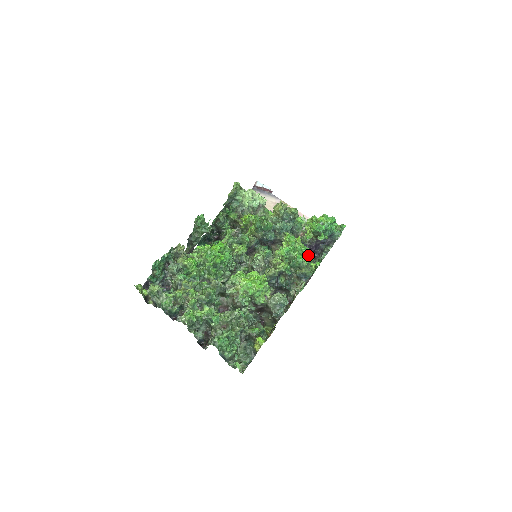
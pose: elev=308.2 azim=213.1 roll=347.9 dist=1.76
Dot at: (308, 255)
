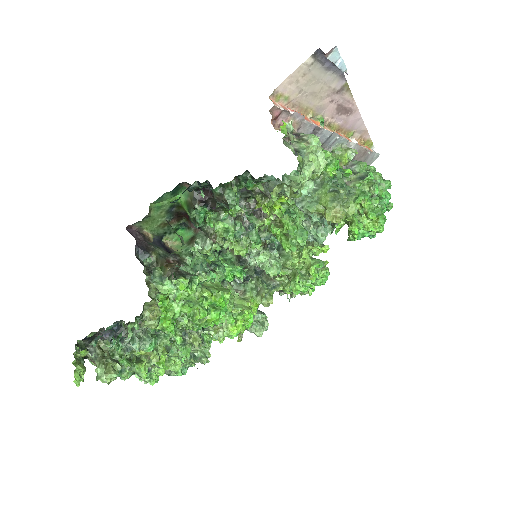
Dot at: occluded
